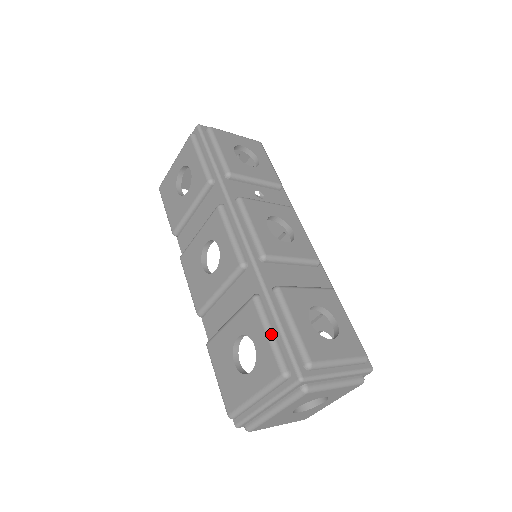
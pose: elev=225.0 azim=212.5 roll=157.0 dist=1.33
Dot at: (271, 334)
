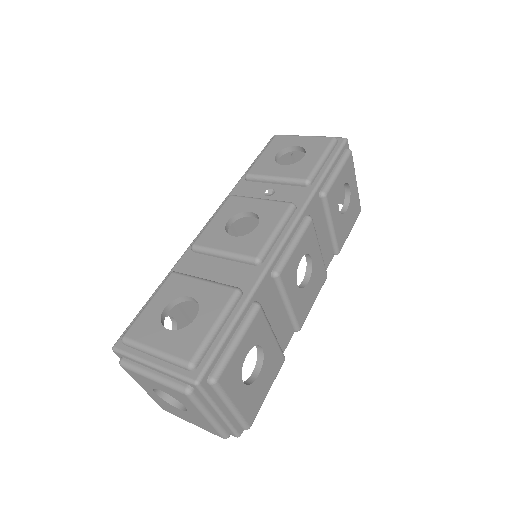
Dot at: occluded
